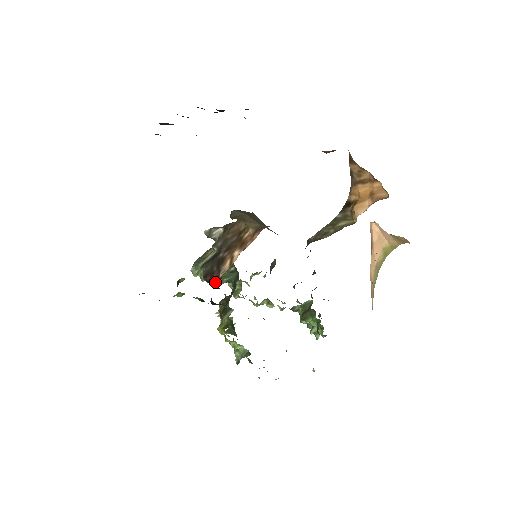
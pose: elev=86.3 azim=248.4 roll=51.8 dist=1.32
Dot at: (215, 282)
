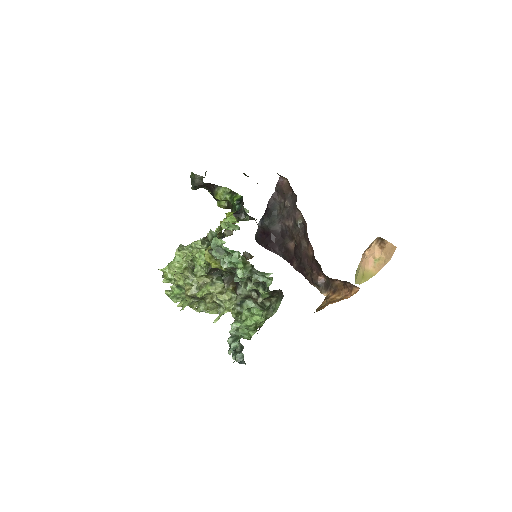
Dot at: occluded
